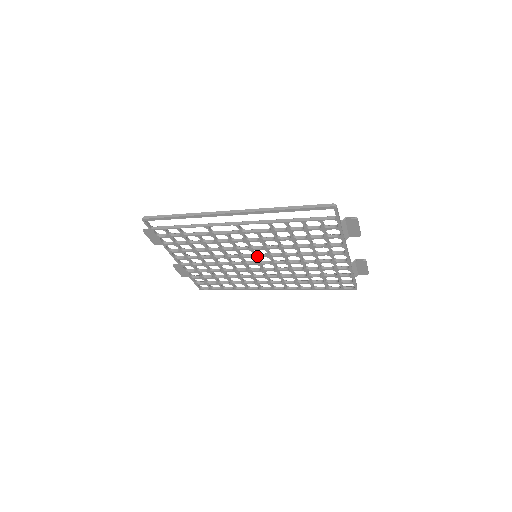
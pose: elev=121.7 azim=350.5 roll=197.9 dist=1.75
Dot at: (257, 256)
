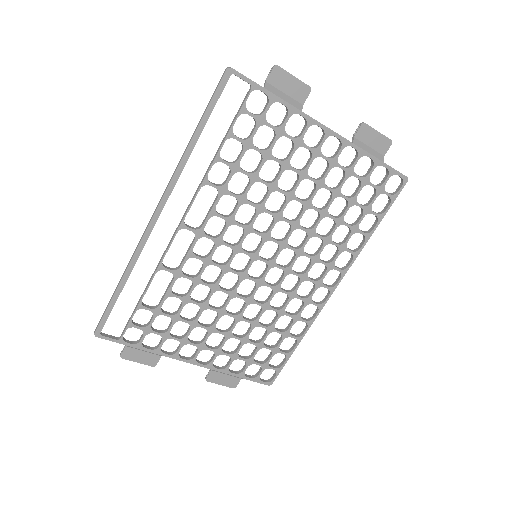
Dot at: (255, 253)
